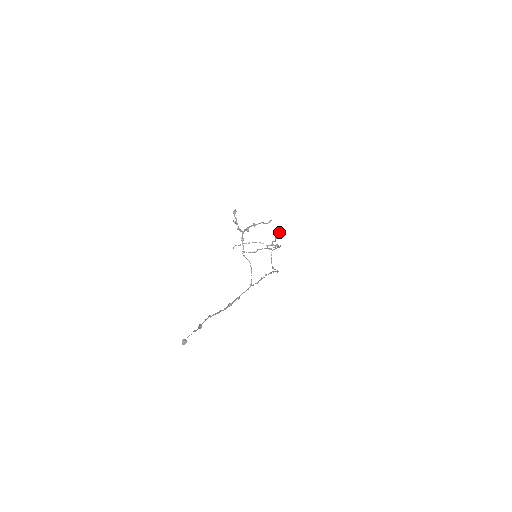
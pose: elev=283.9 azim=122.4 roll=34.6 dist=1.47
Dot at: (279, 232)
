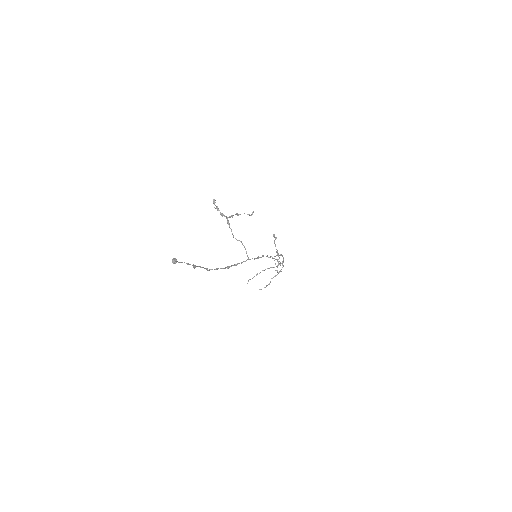
Dot at: (273, 236)
